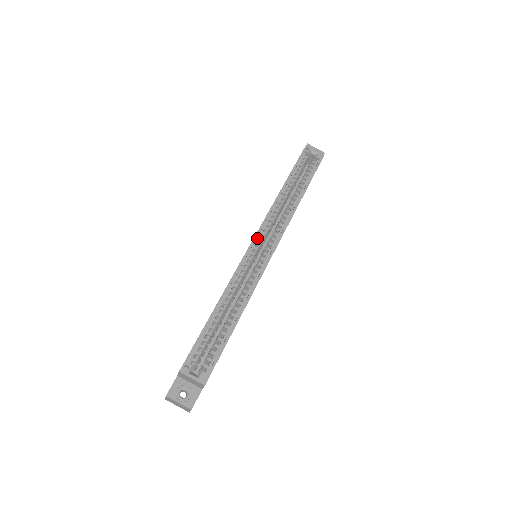
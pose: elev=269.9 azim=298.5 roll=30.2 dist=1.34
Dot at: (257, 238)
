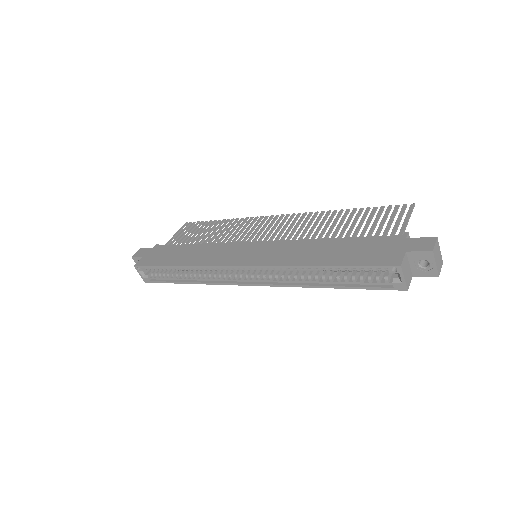
Dot at: (245, 266)
